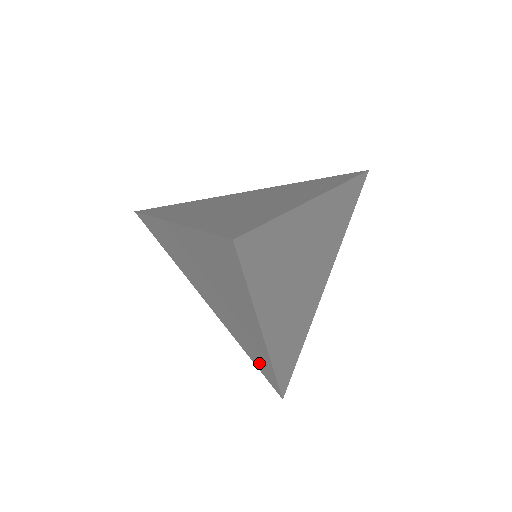
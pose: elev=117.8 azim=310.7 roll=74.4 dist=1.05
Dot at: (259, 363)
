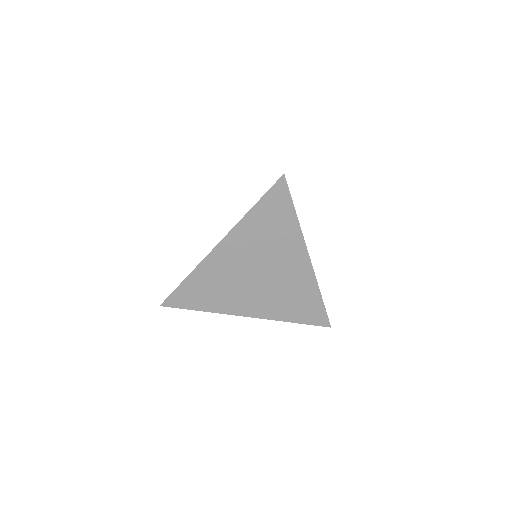
Dot at: (306, 310)
